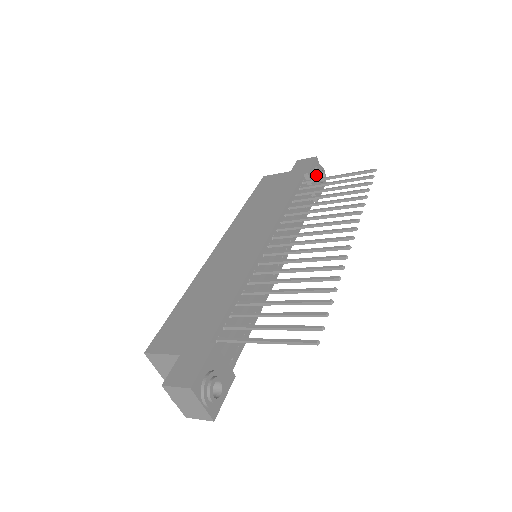
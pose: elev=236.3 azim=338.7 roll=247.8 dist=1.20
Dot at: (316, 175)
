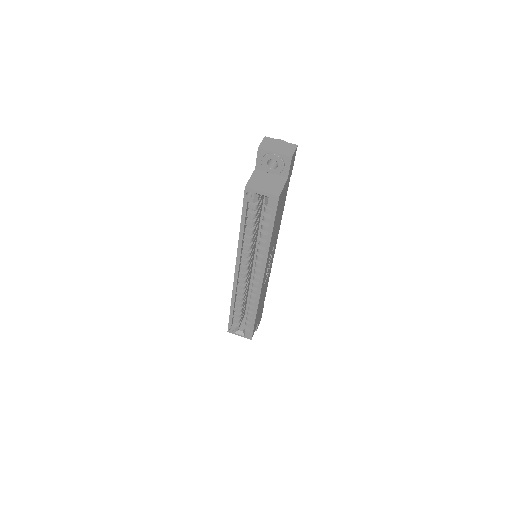
Dot at: occluded
